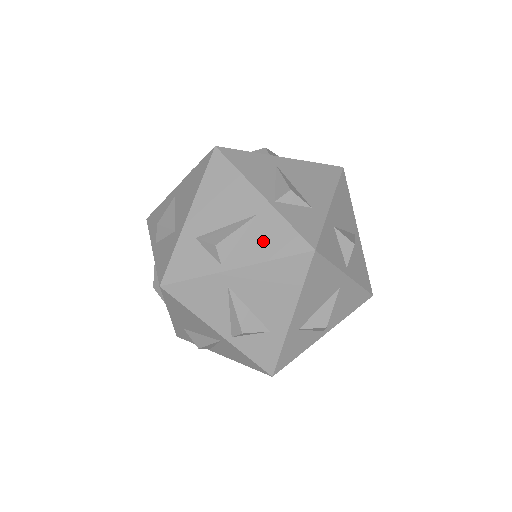
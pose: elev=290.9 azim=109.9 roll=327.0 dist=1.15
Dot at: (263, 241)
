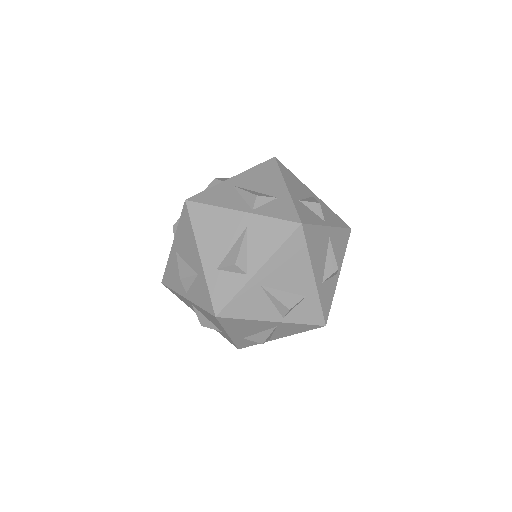
Dot at: (289, 331)
